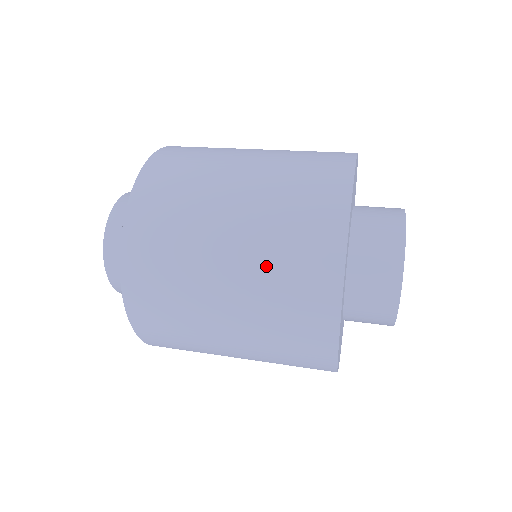
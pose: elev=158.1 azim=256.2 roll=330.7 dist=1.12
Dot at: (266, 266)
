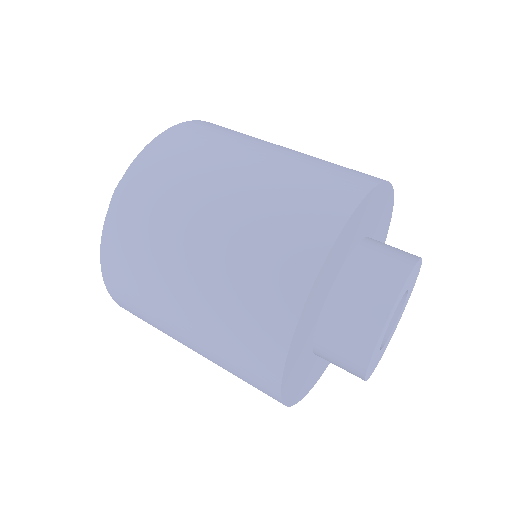
Dot at: (216, 353)
